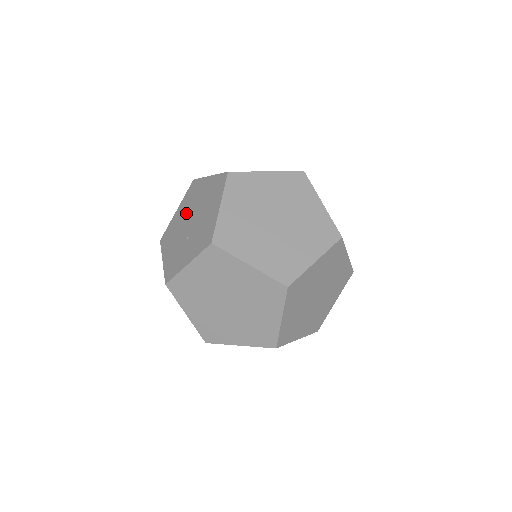
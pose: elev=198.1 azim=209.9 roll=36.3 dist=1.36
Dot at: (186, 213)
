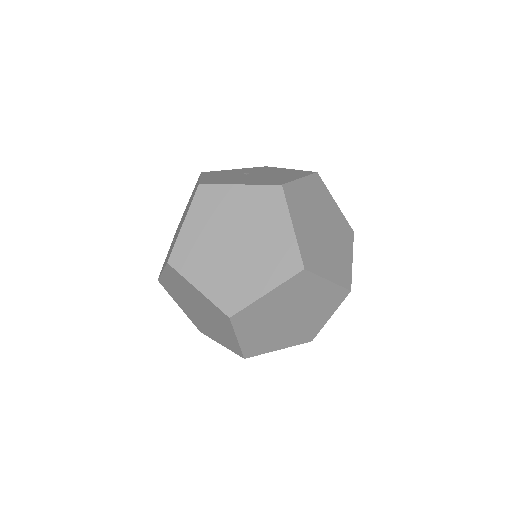
Dot at: (185, 211)
